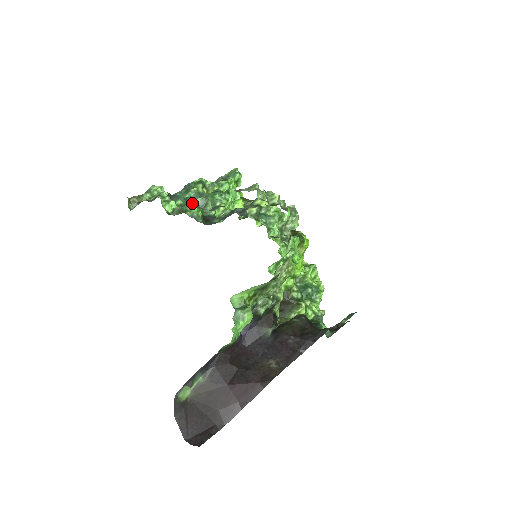
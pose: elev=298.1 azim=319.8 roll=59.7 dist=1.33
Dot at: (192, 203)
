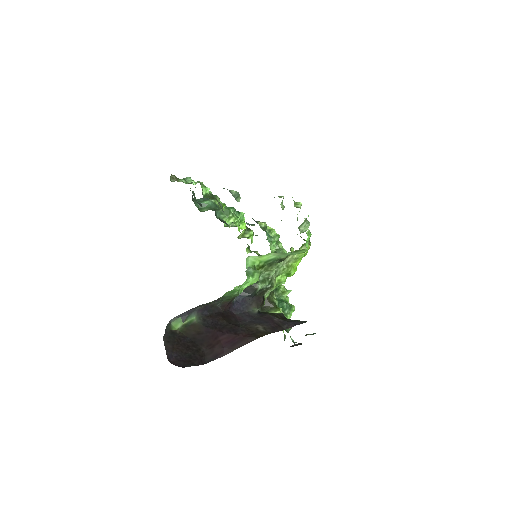
Dot at: (229, 190)
